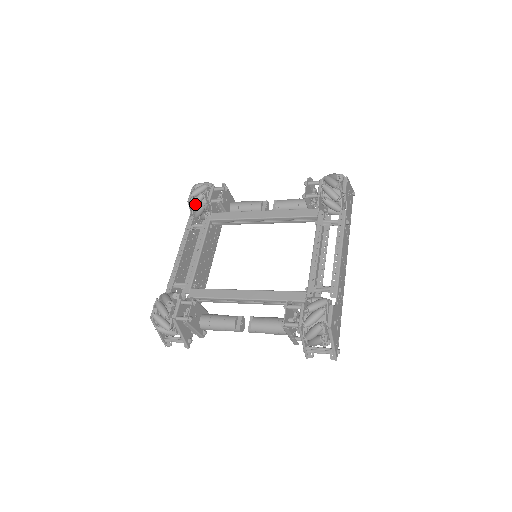
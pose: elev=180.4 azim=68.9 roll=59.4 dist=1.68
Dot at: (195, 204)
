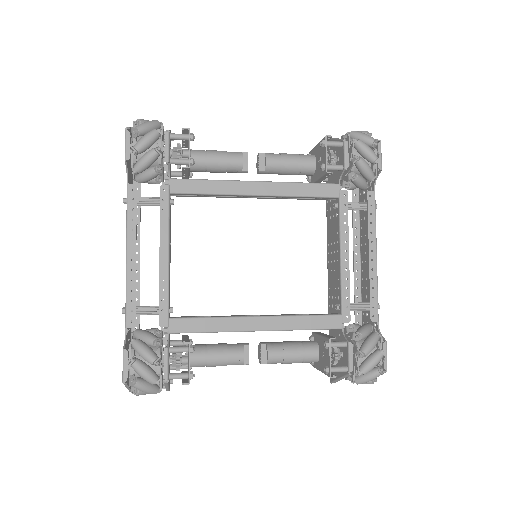
Dot at: (144, 168)
